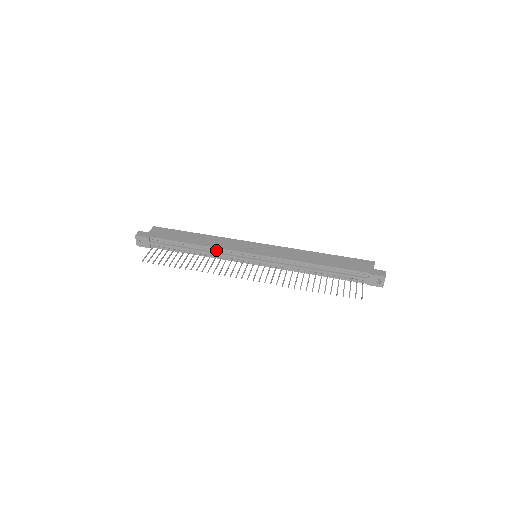
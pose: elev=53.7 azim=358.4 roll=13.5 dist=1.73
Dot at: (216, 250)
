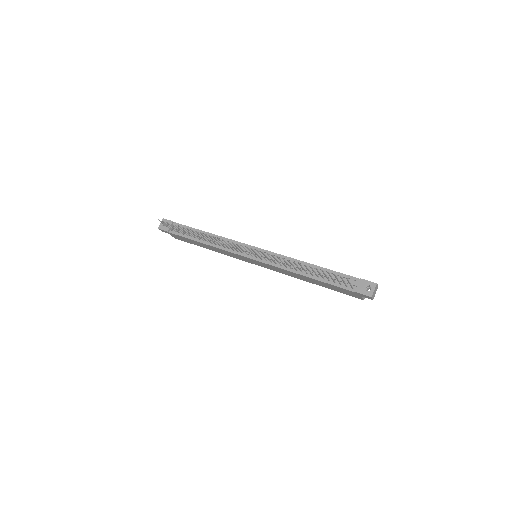
Dot at: (224, 240)
